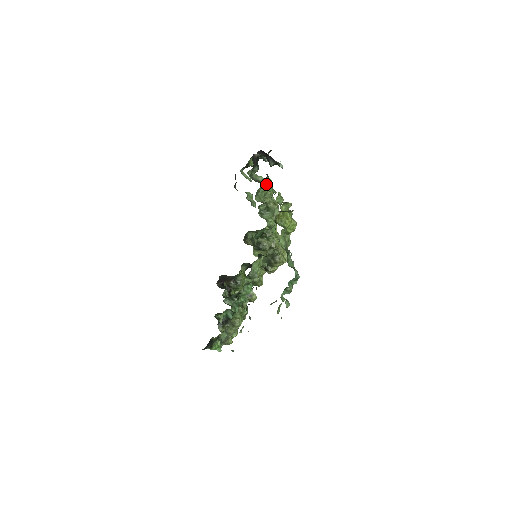
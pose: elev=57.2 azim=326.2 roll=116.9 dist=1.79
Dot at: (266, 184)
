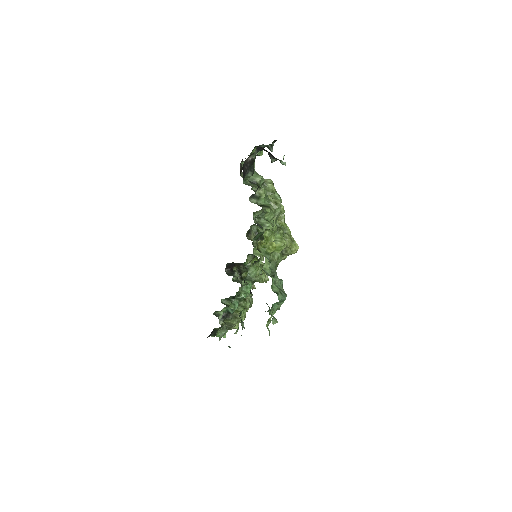
Dot at: (256, 197)
